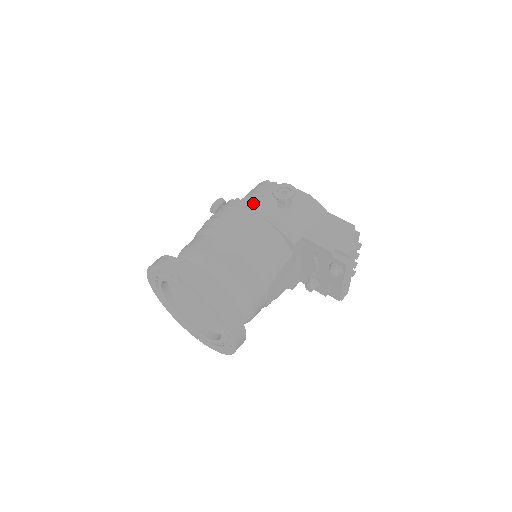
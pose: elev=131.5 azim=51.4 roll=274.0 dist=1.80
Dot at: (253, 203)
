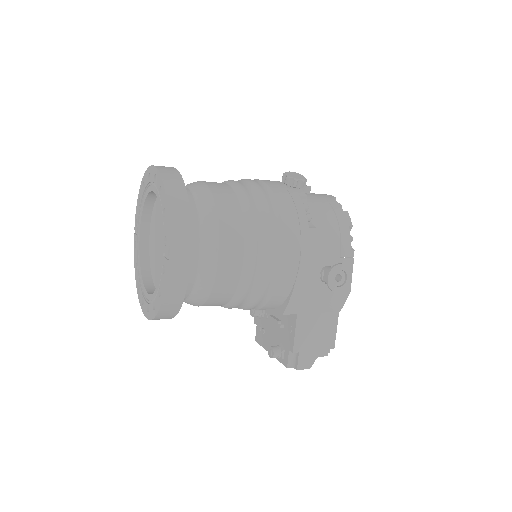
Dot at: (311, 250)
